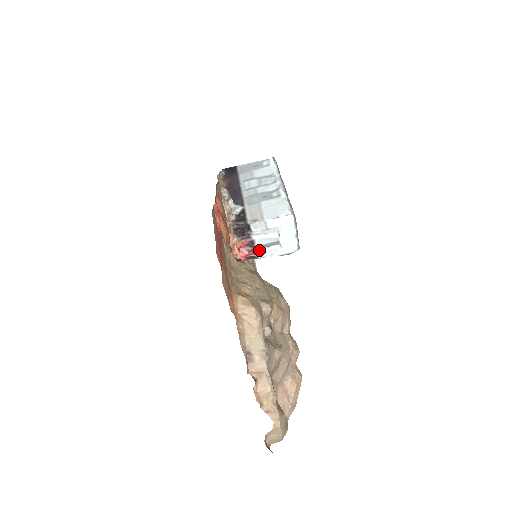
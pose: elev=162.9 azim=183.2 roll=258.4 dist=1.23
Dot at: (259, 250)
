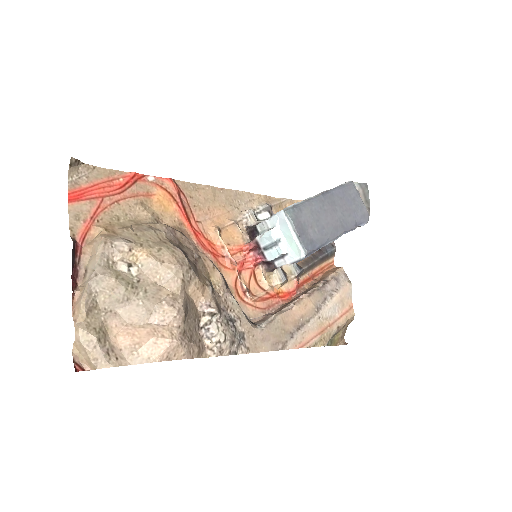
Dot at: (266, 253)
